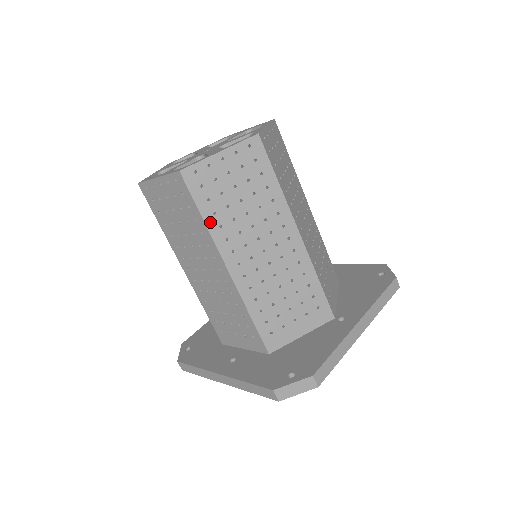
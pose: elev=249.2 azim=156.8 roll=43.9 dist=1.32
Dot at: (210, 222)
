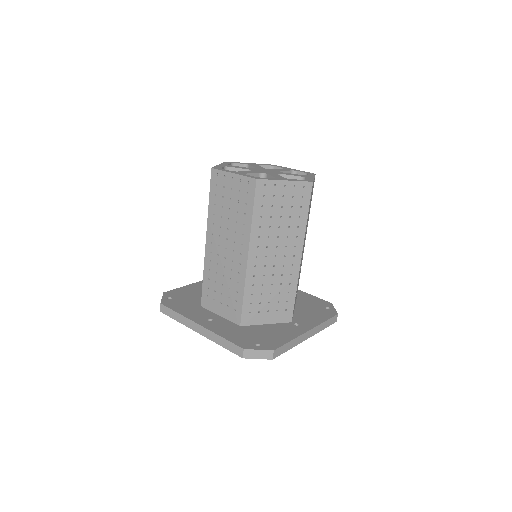
Dot at: (255, 221)
